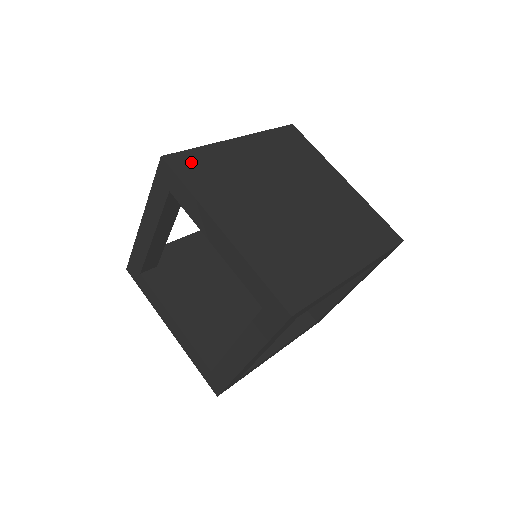
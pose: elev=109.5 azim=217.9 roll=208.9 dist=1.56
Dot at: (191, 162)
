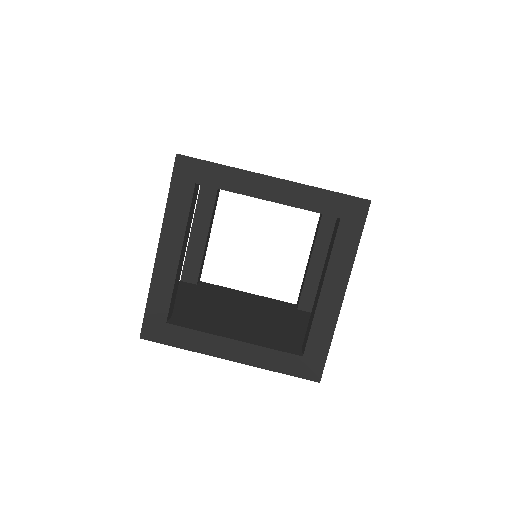
Dot at: occluded
